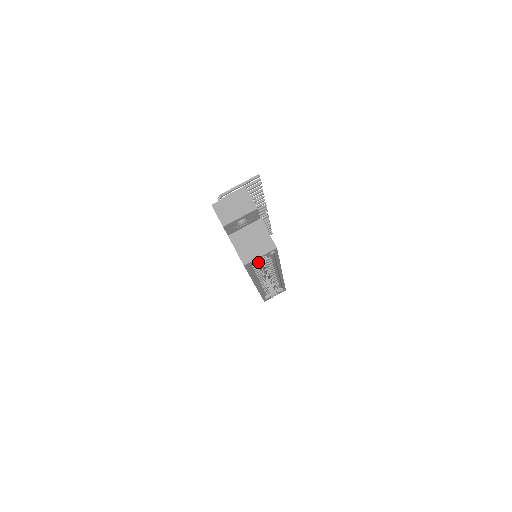
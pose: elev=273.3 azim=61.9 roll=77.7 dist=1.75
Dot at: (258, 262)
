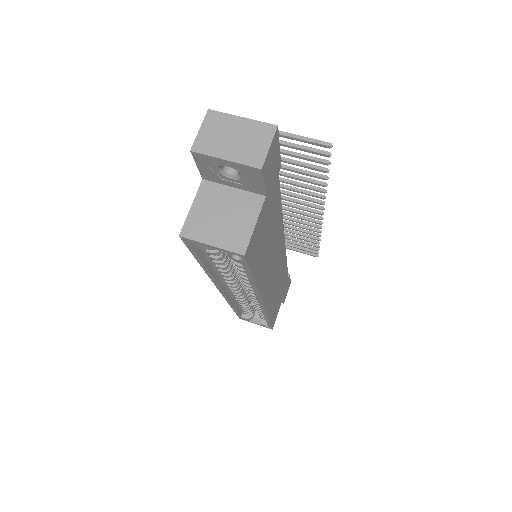
Dot at: occluded
